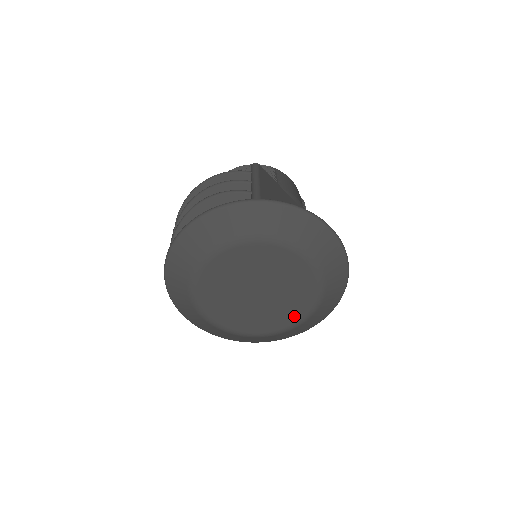
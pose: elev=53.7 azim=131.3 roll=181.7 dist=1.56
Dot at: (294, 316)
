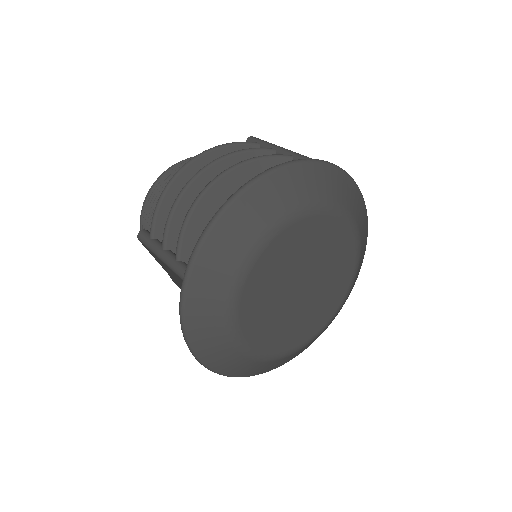
Dot at: (325, 316)
